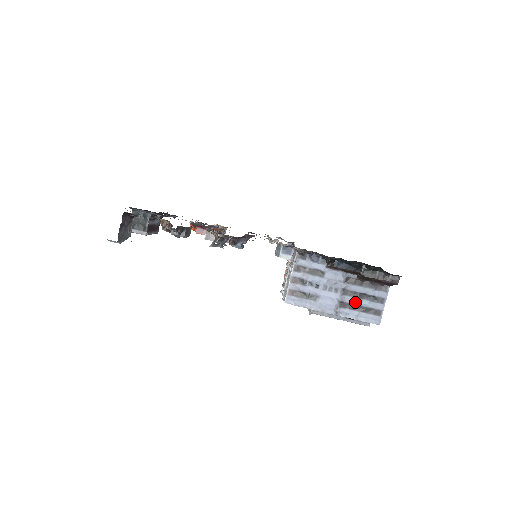
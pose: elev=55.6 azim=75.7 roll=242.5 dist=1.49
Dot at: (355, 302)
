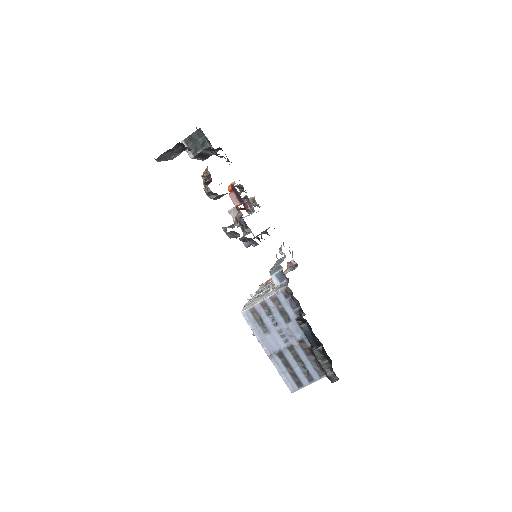
Dot at: (291, 362)
